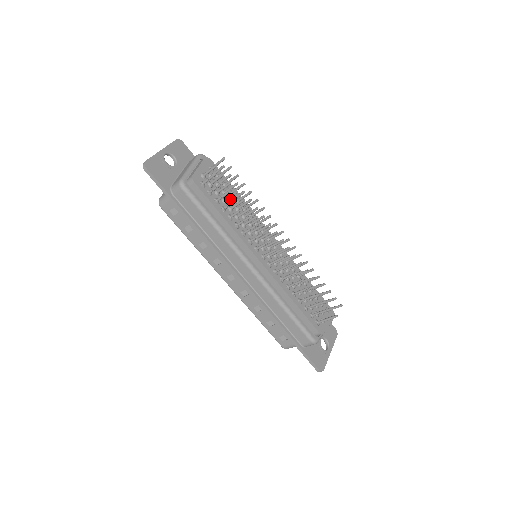
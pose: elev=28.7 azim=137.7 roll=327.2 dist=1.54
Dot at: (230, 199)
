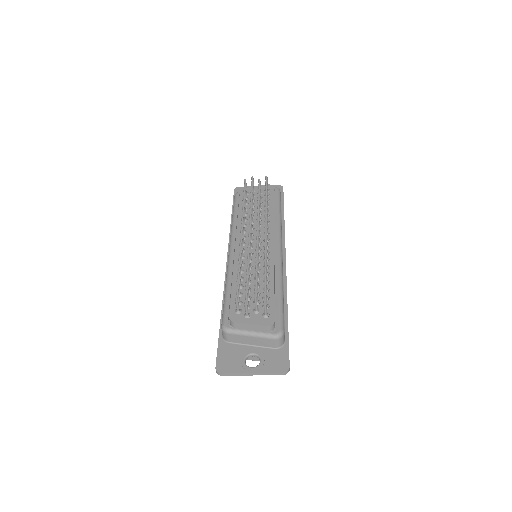
Dot at: occluded
